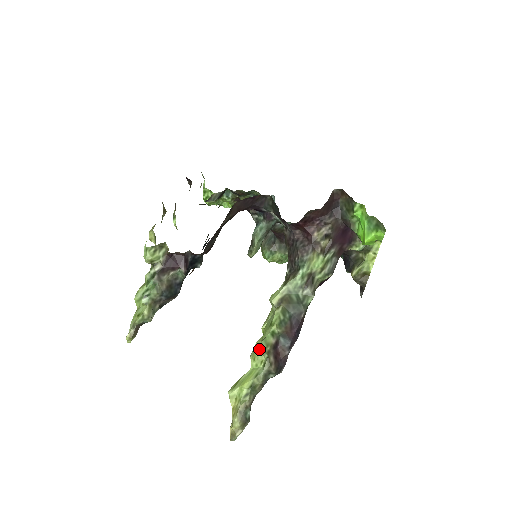
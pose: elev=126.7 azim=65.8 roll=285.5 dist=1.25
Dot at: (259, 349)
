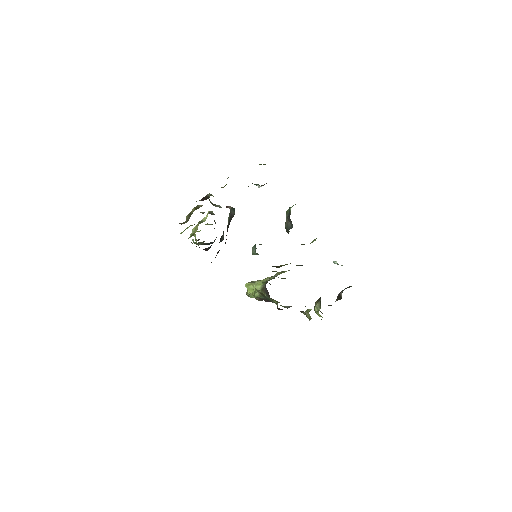
Dot at: (254, 289)
